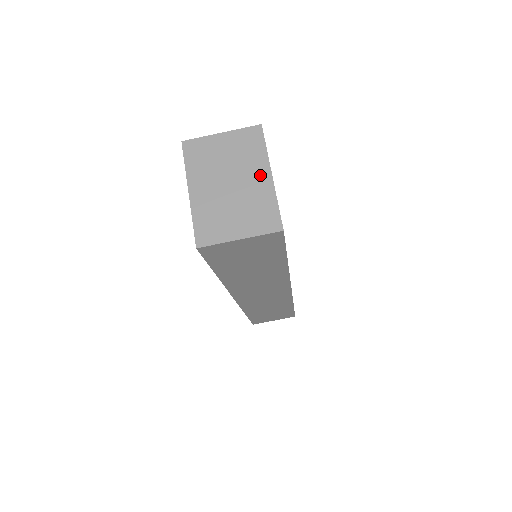
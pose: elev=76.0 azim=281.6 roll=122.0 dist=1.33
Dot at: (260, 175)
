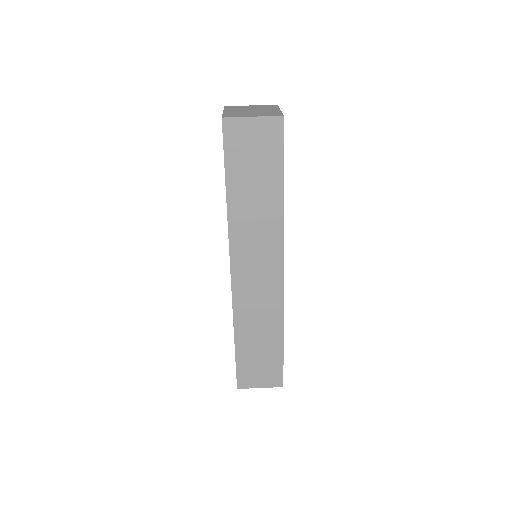
Dot at: (272, 110)
